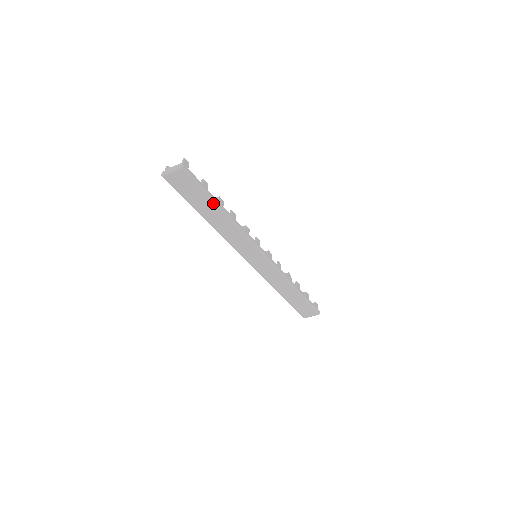
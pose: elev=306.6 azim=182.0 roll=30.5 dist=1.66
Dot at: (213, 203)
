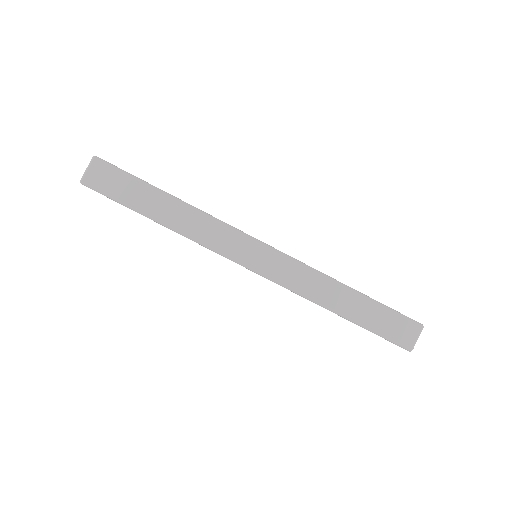
Dot at: (152, 188)
